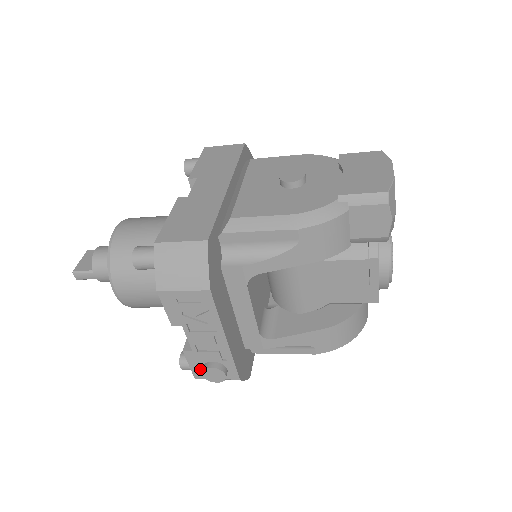
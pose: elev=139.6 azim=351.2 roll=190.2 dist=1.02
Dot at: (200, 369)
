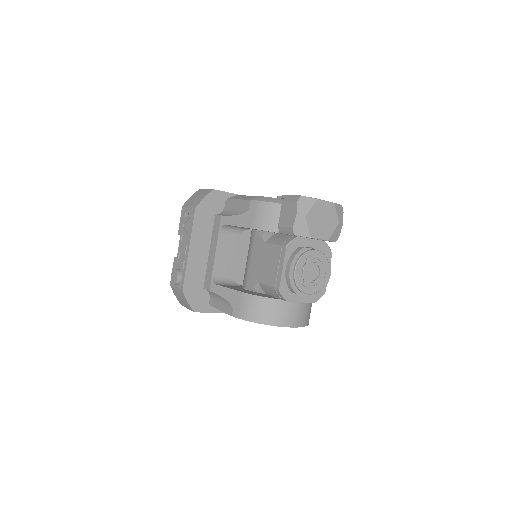
Dot at: occluded
